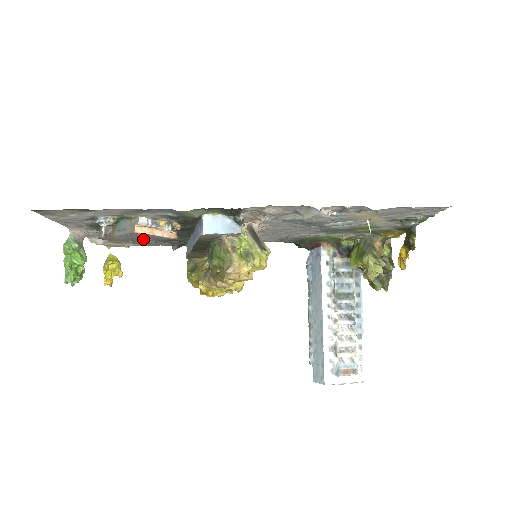
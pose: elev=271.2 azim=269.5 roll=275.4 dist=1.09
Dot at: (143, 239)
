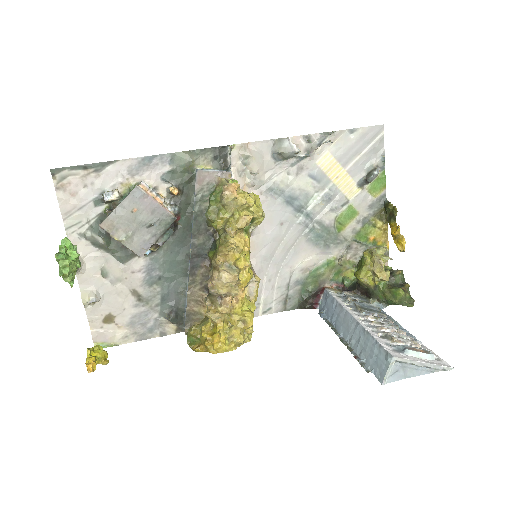
Dot at: (143, 216)
